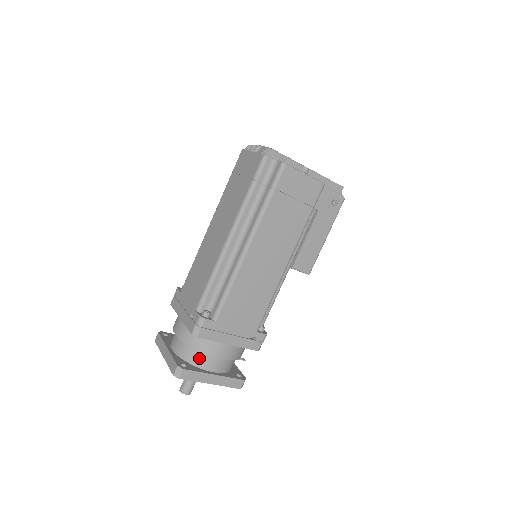
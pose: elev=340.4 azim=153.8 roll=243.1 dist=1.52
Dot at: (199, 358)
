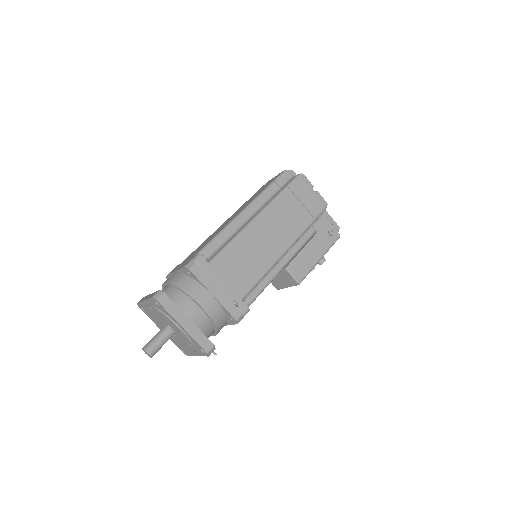
Dot at: (180, 300)
